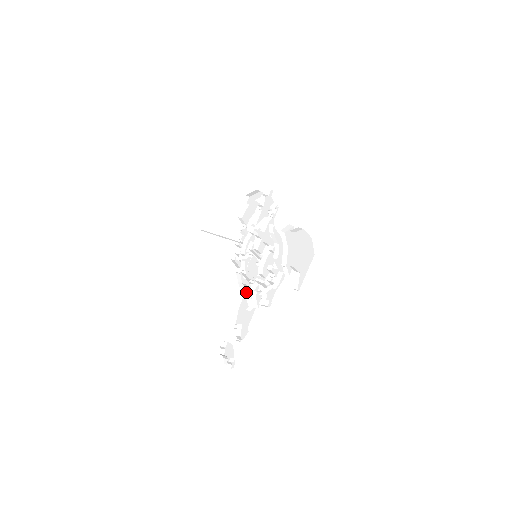
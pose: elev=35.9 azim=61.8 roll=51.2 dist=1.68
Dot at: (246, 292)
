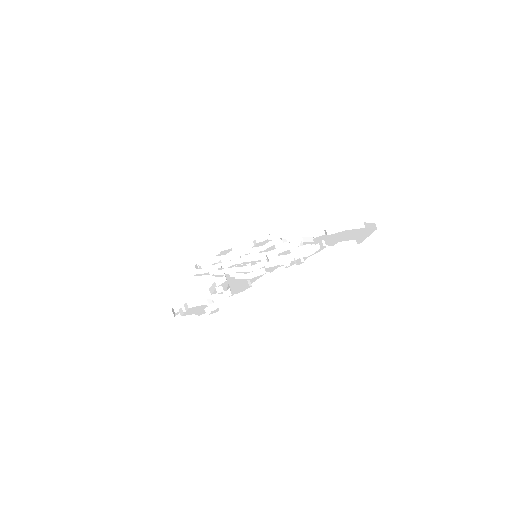
Dot at: occluded
